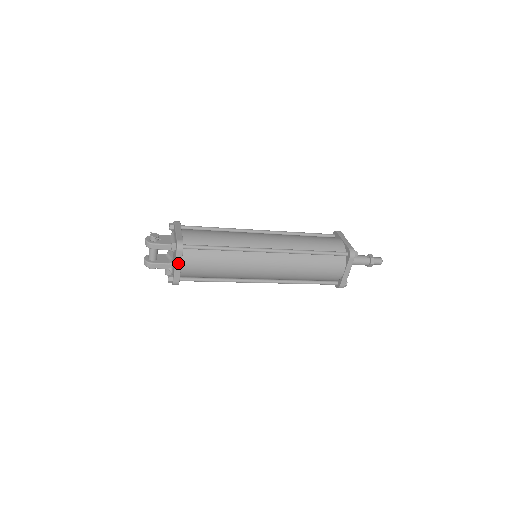
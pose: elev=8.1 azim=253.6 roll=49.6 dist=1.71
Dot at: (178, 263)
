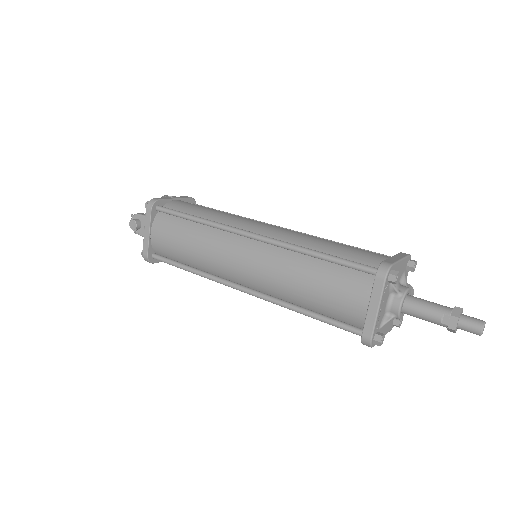
Dot at: occluded
